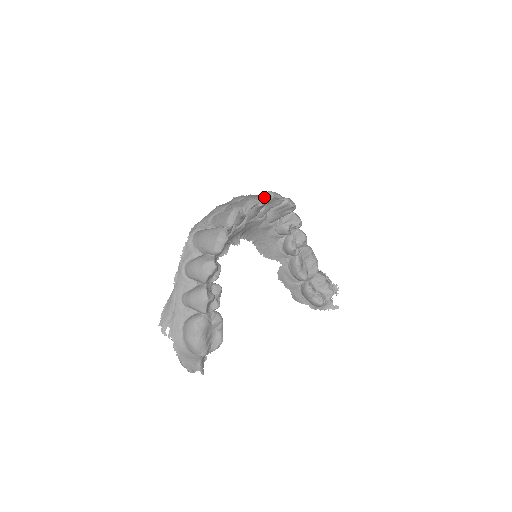
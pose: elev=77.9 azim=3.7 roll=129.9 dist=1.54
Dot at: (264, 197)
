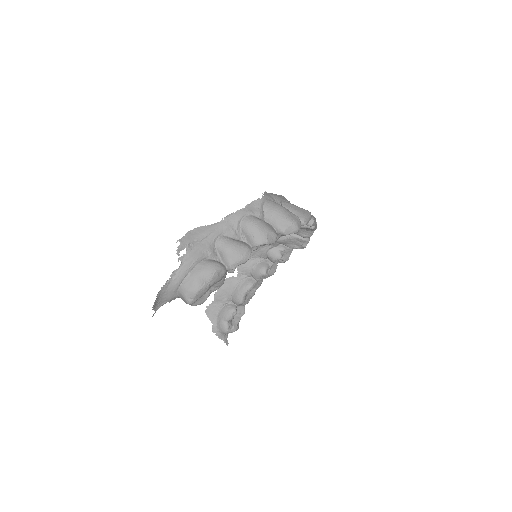
Dot at: occluded
